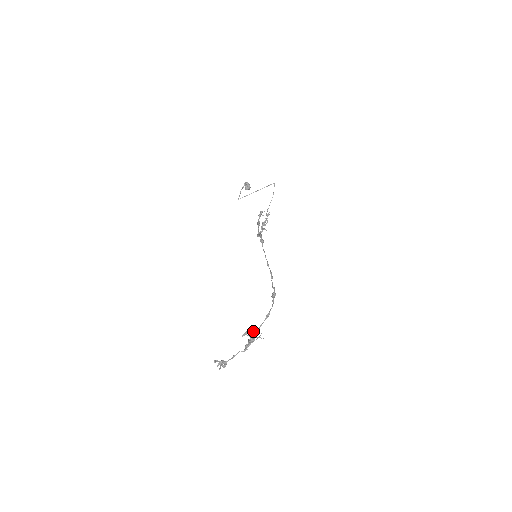
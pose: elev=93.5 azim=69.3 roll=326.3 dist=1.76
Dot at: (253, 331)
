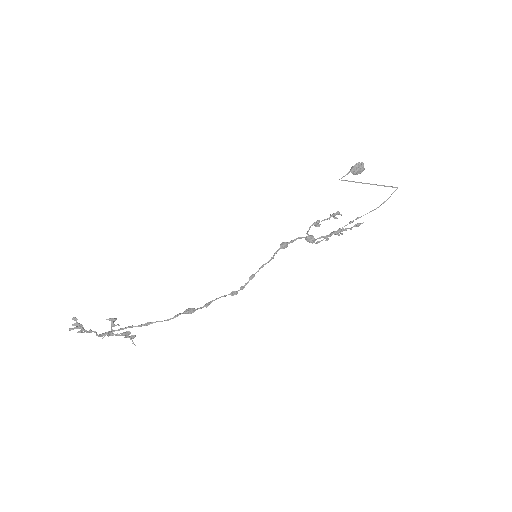
Dot at: (117, 324)
